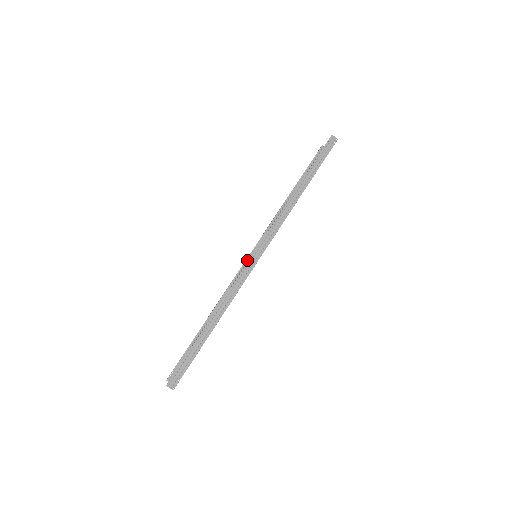
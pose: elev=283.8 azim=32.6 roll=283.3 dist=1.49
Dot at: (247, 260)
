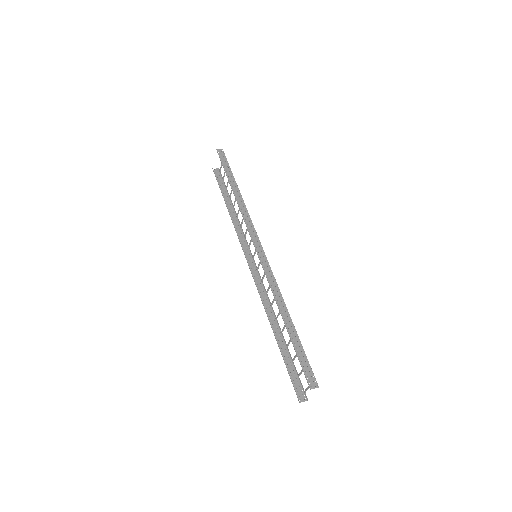
Dot at: (251, 270)
